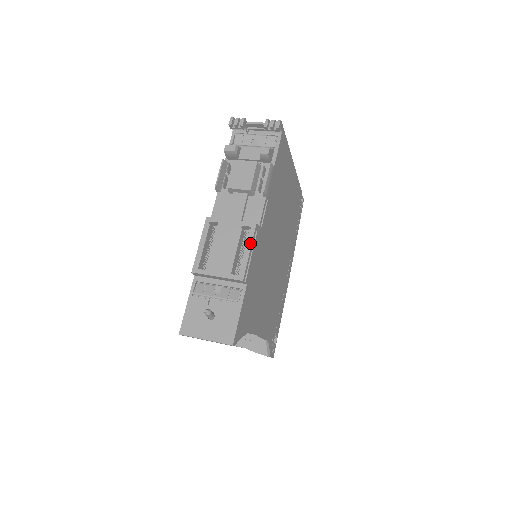
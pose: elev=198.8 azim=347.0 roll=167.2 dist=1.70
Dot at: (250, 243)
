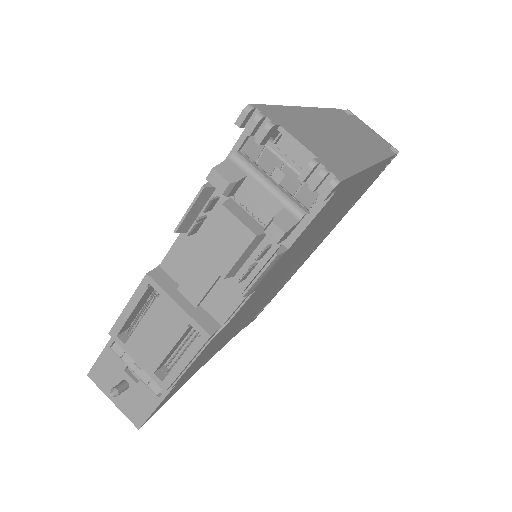
Dot at: (191, 356)
